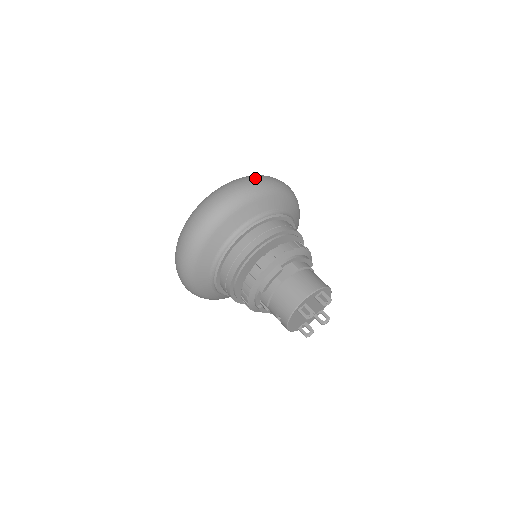
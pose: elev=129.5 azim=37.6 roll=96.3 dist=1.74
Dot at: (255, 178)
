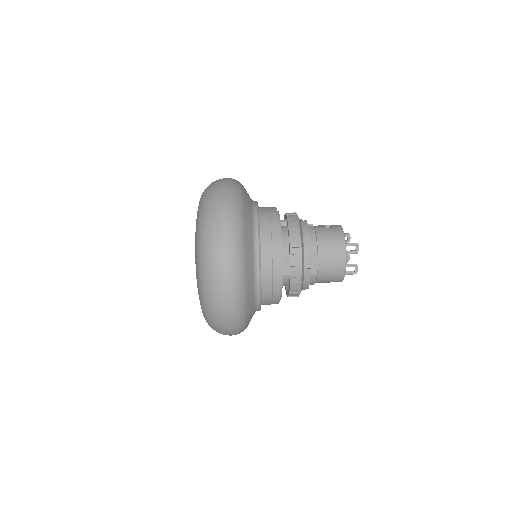
Dot at: (220, 247)
